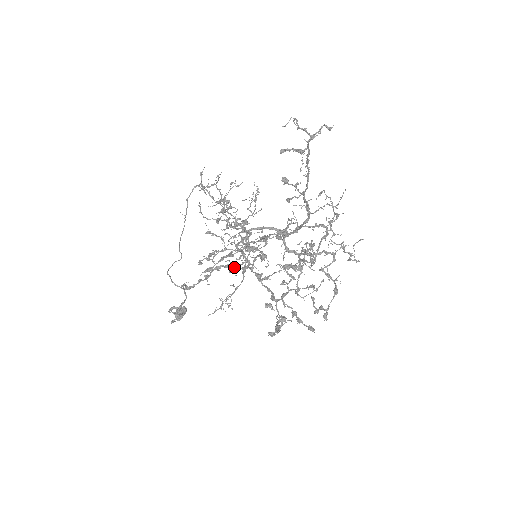
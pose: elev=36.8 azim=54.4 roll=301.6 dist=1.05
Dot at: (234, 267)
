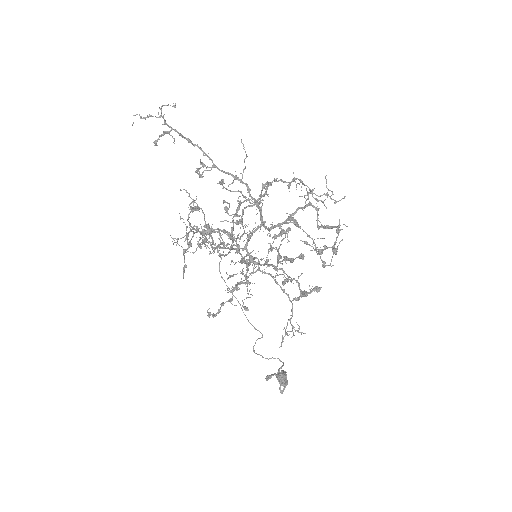
Dot at: (170, 235)
